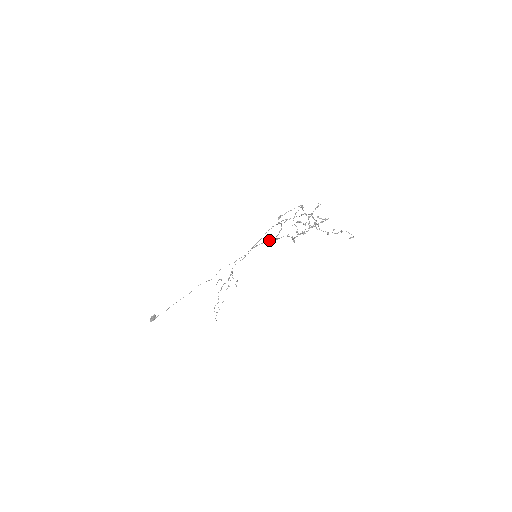
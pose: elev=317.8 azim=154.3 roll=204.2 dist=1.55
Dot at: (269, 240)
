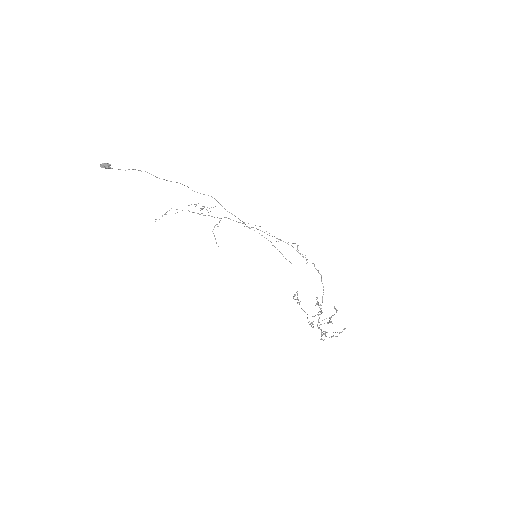
Dot at: occluded
